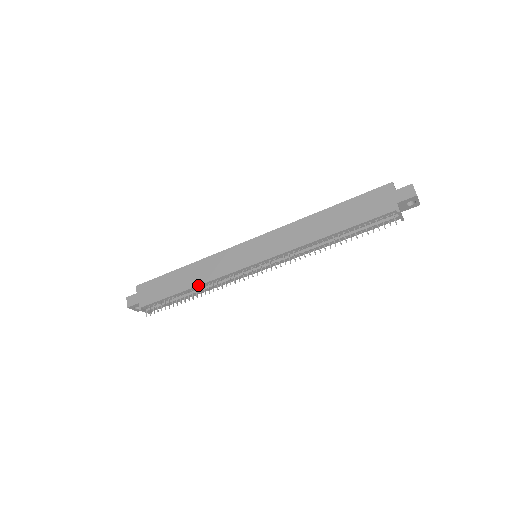
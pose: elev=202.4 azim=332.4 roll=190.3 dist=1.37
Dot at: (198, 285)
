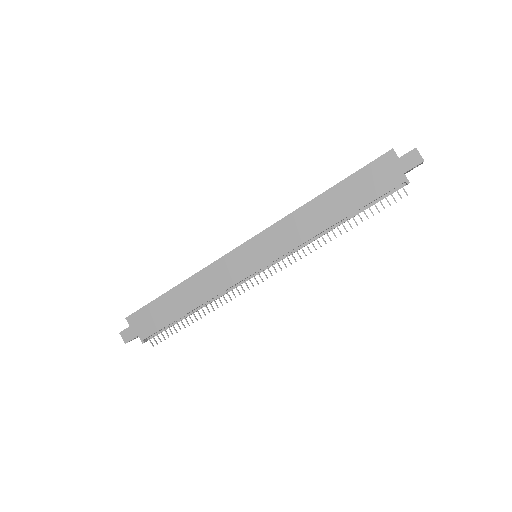
Dot at: (202, 304)
